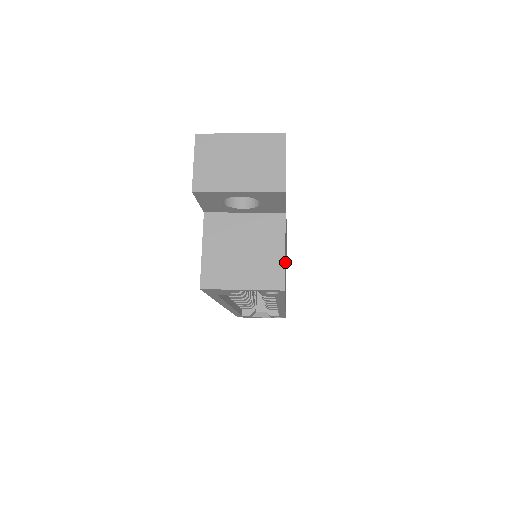
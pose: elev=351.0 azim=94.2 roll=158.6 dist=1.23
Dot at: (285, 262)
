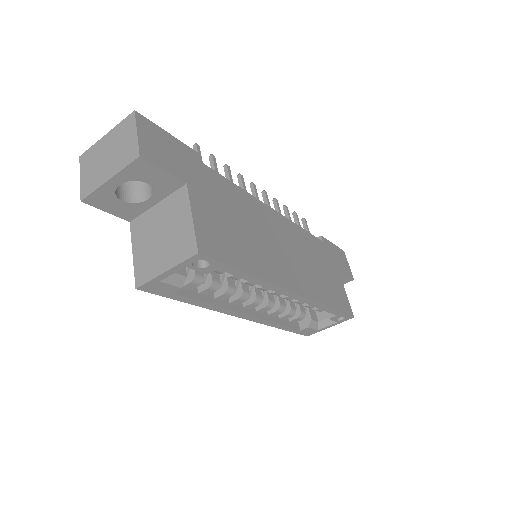
Dot at: (233, 236)
